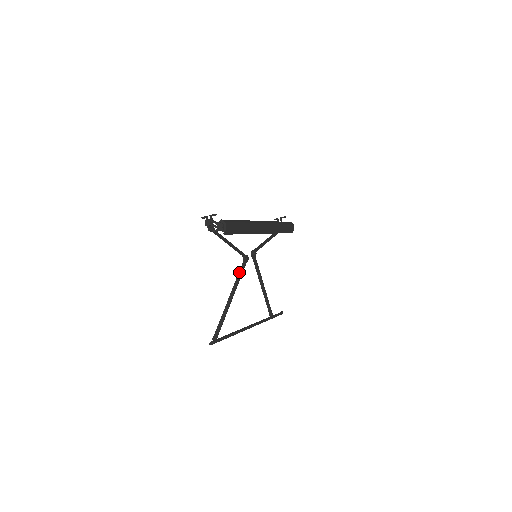
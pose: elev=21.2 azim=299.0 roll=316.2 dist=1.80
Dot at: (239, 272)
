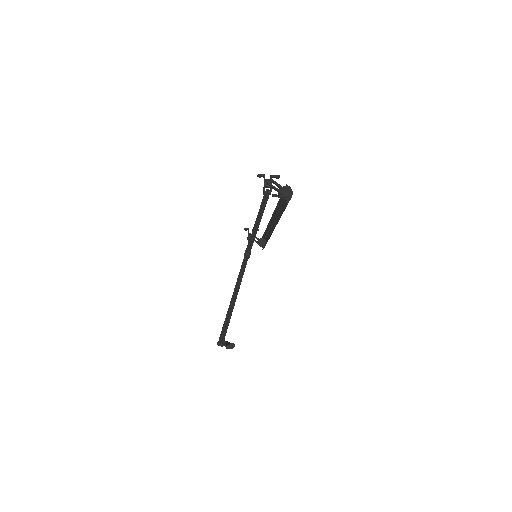
Dot at: (241, 268)
